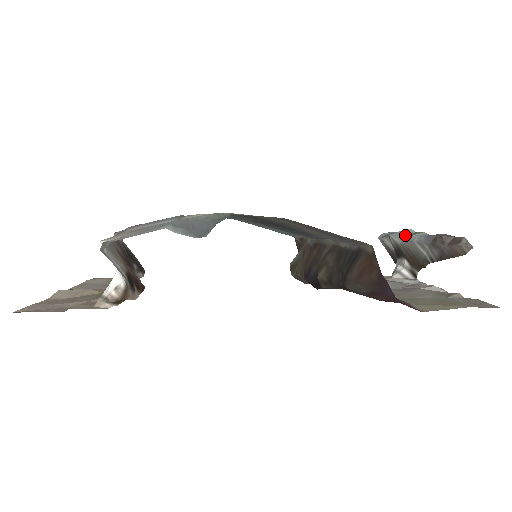
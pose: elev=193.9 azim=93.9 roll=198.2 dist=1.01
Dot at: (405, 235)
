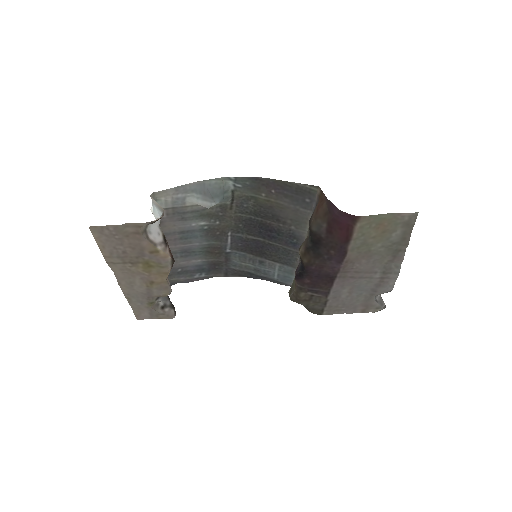
Dot at: occluded
